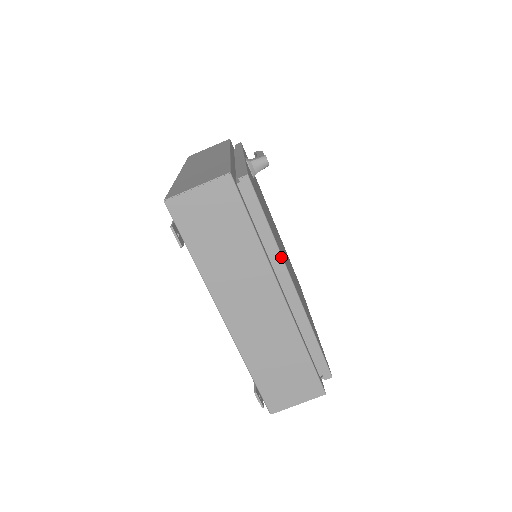
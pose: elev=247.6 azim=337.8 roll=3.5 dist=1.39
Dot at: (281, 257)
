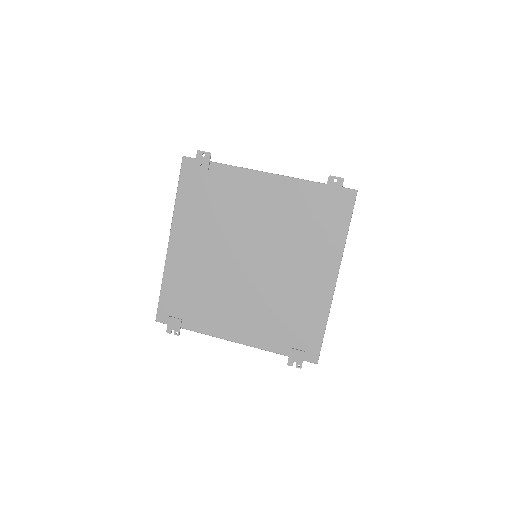
Dot at: occluded
